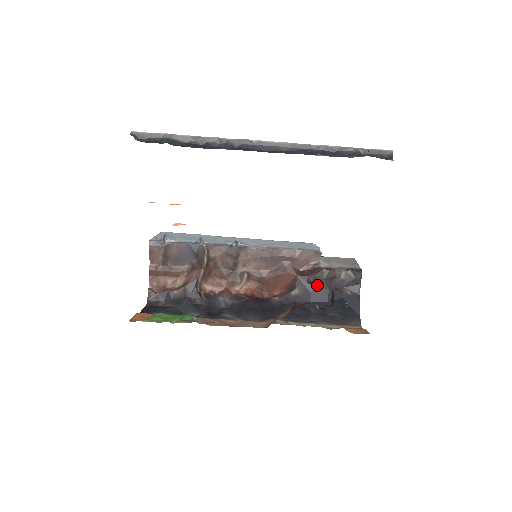
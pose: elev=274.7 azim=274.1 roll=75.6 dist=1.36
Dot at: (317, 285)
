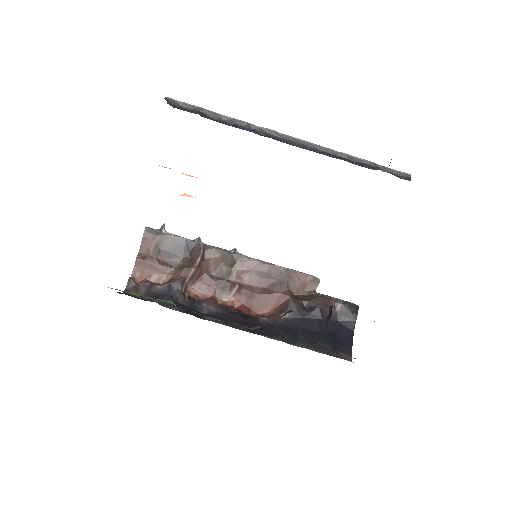
Dot at: (310, 311)
